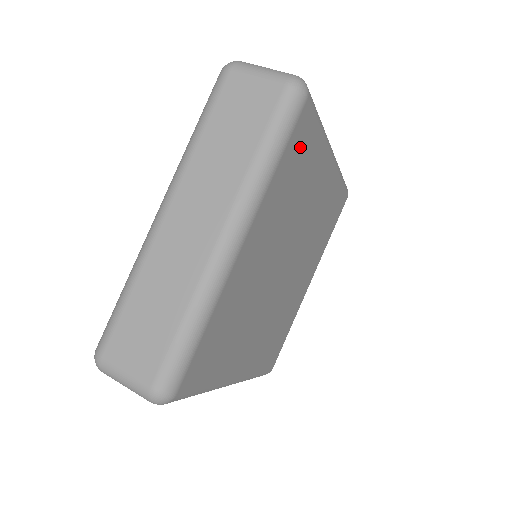
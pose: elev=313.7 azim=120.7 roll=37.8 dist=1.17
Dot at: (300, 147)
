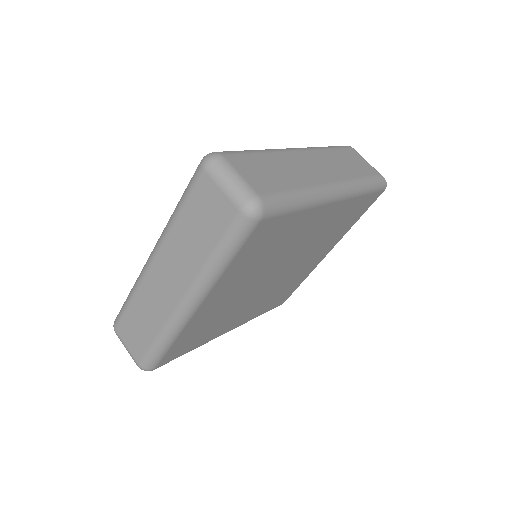
Dot at: (264, 237)
